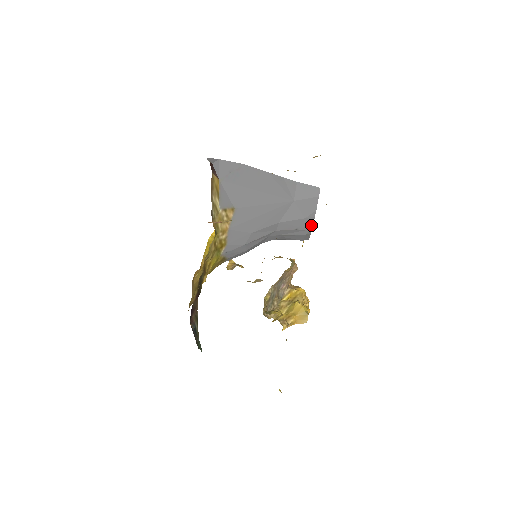
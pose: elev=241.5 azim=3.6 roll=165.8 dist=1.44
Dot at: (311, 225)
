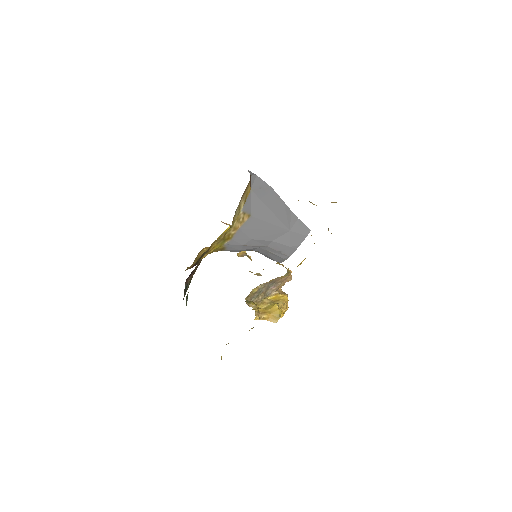
Dot at: (291, 254)
